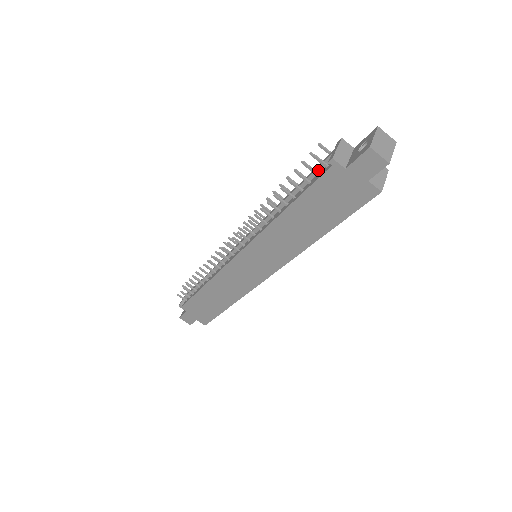
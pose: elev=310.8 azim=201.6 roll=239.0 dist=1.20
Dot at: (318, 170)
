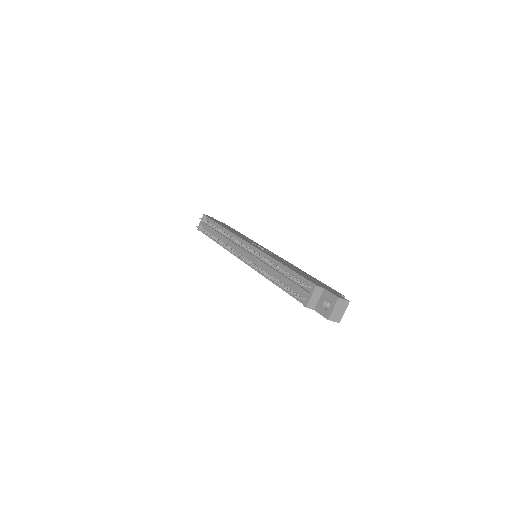
Dot at: (299, 290)
